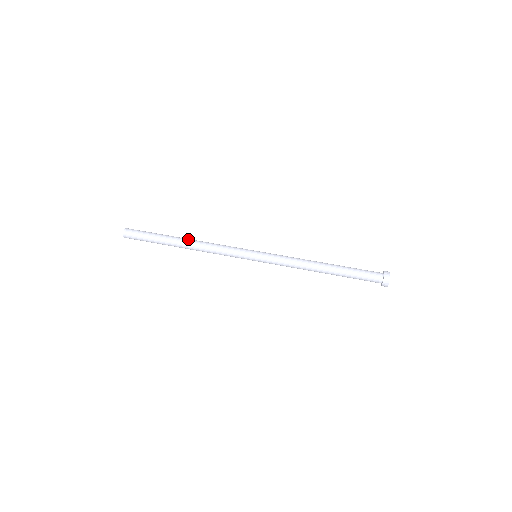
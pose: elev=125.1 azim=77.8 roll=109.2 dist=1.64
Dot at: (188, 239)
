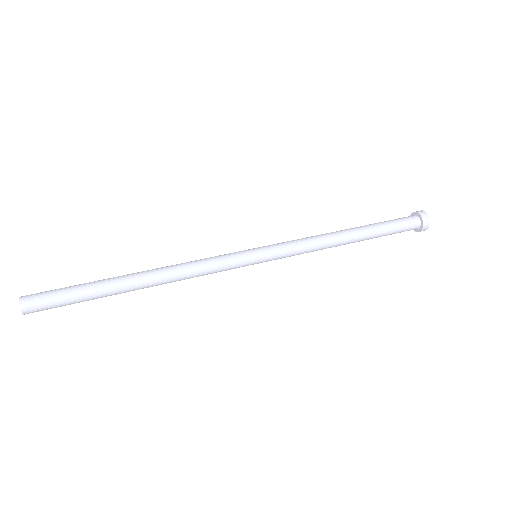
Dot at: (143, 271)
